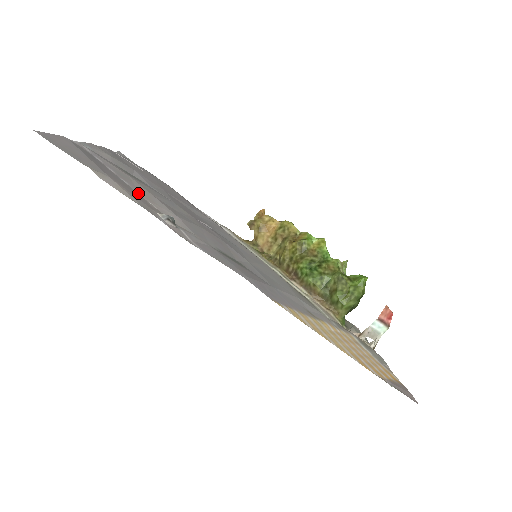
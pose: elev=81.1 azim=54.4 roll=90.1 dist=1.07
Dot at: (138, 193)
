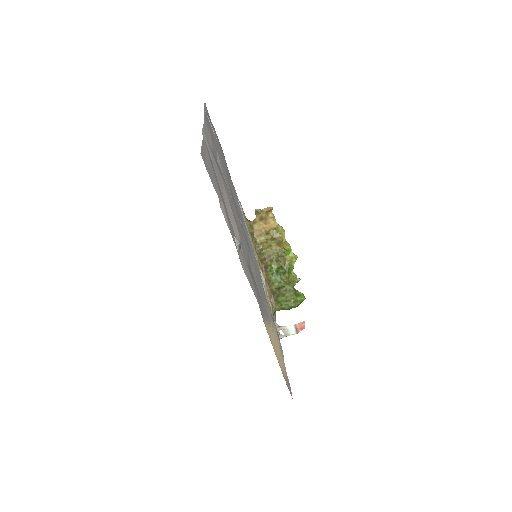
Dot at: (225, 204)
